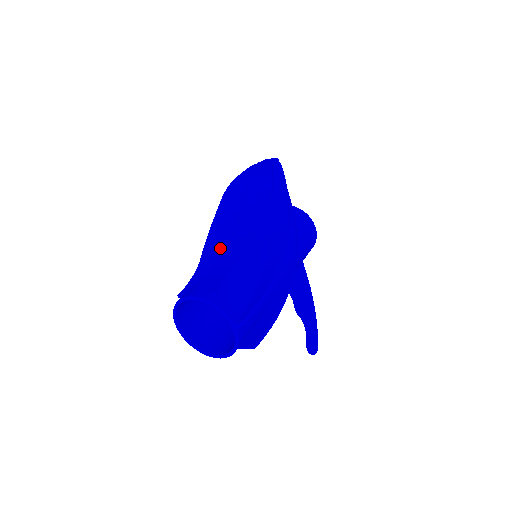
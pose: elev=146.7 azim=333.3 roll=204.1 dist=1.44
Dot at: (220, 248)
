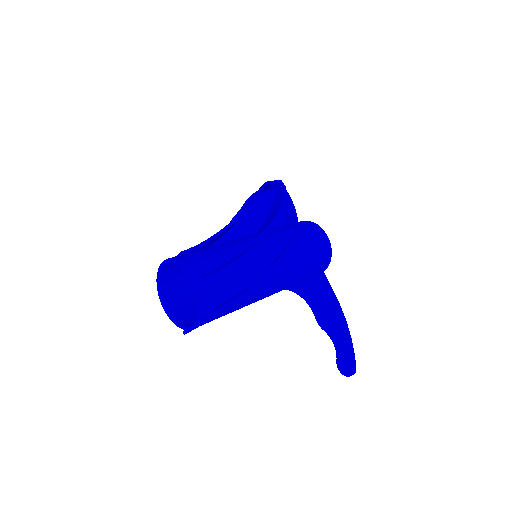
Dot at: occluded
